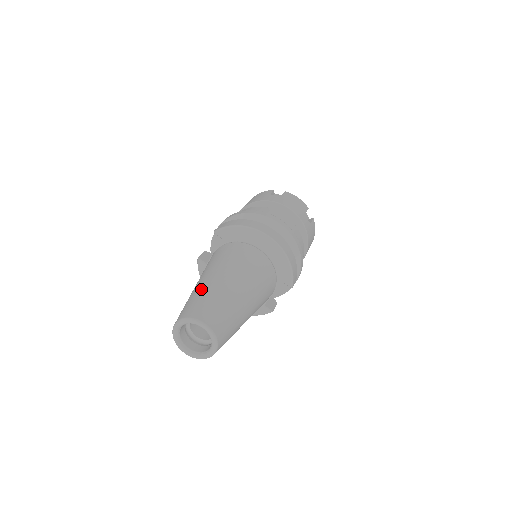
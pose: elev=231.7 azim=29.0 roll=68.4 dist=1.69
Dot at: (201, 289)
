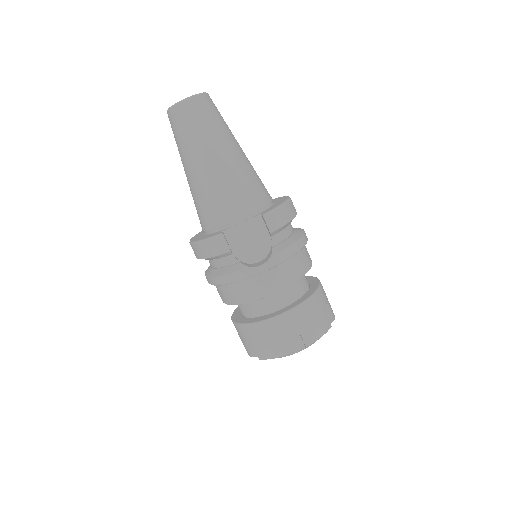
Dot at: occluded
